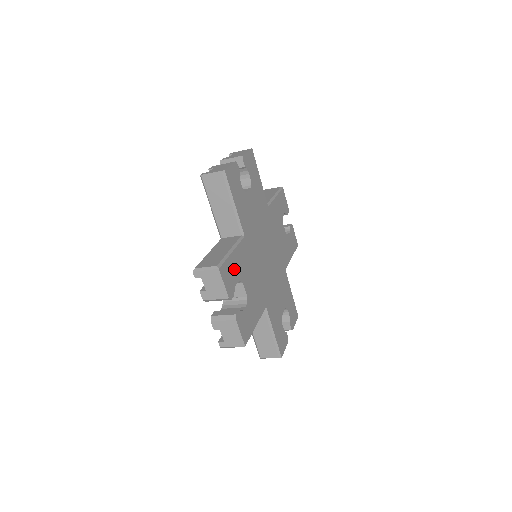
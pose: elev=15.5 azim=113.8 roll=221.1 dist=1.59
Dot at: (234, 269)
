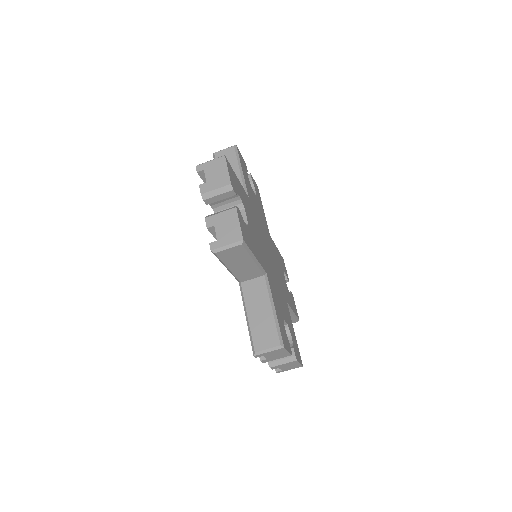
Dot at: (238, 187)
